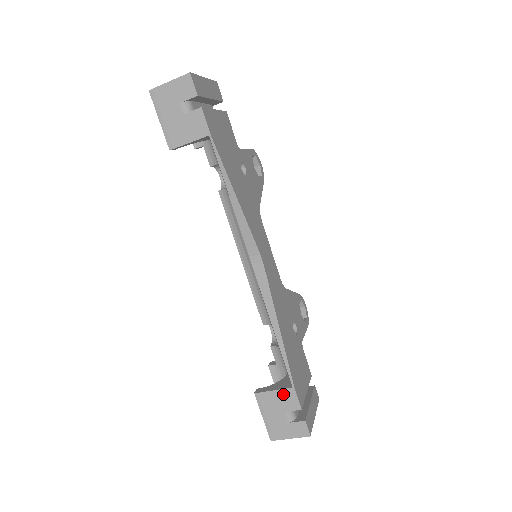
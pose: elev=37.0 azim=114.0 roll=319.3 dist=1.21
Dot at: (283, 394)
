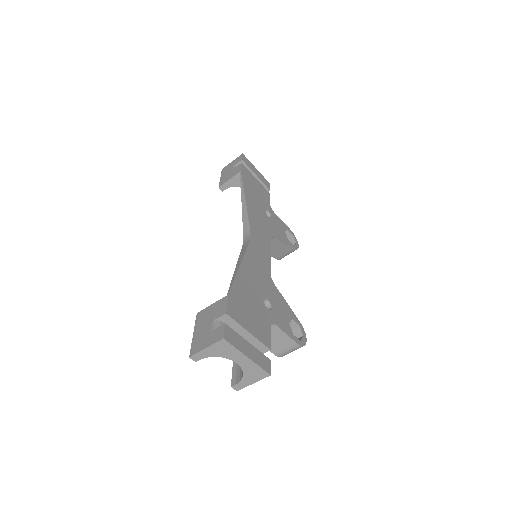
Dot at: (217, 305)
